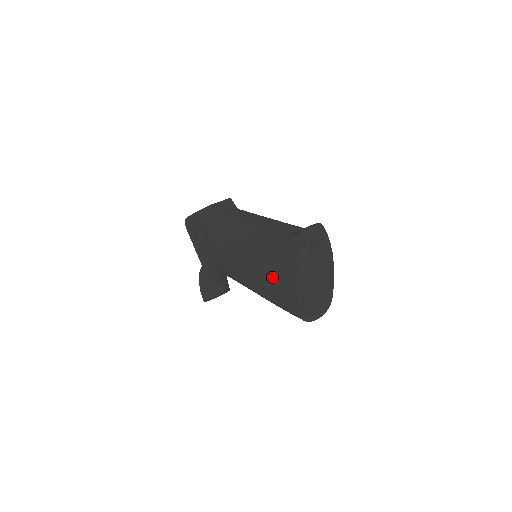
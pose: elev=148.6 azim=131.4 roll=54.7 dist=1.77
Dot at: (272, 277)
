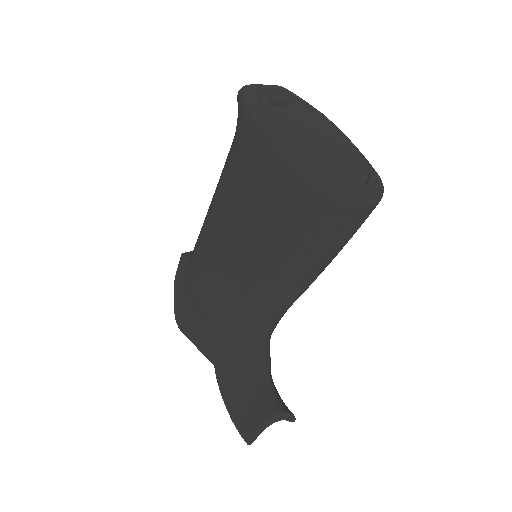
Dot at: (248, 195)
